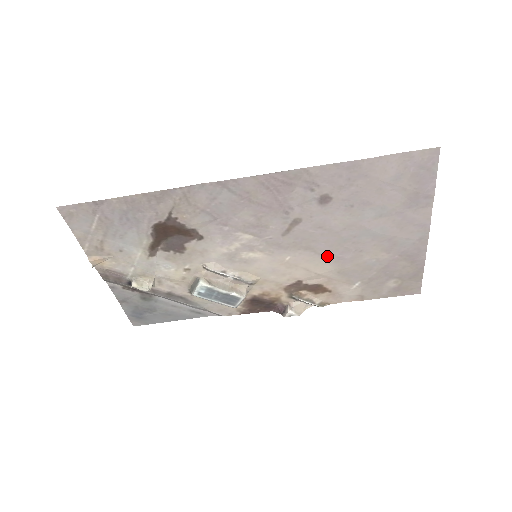
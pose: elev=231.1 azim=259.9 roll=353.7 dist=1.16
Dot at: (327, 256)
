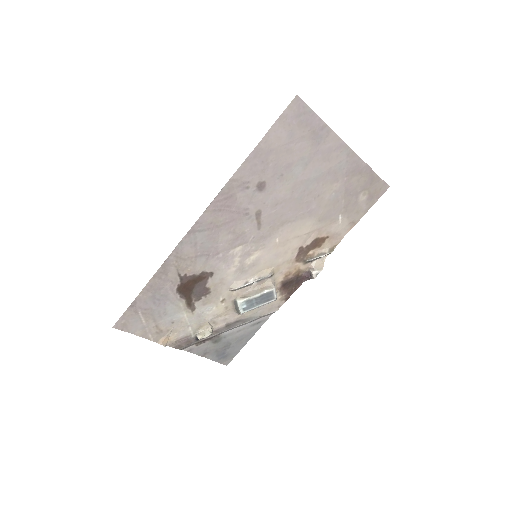
Dot at: (300, 217)
